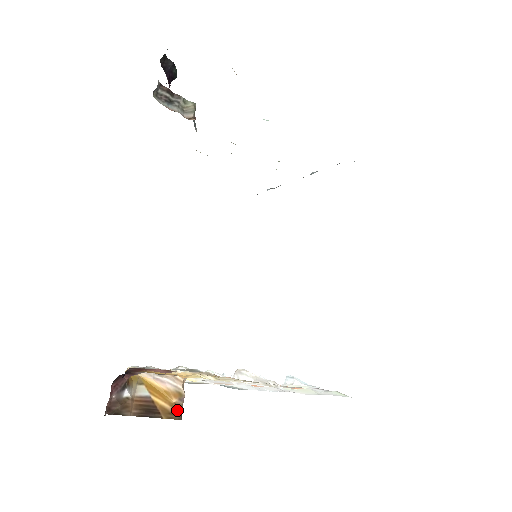
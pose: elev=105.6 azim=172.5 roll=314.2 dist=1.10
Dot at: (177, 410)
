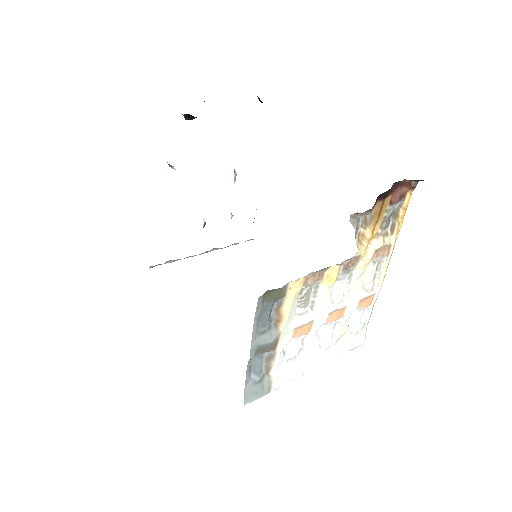
Dot at: occluded
